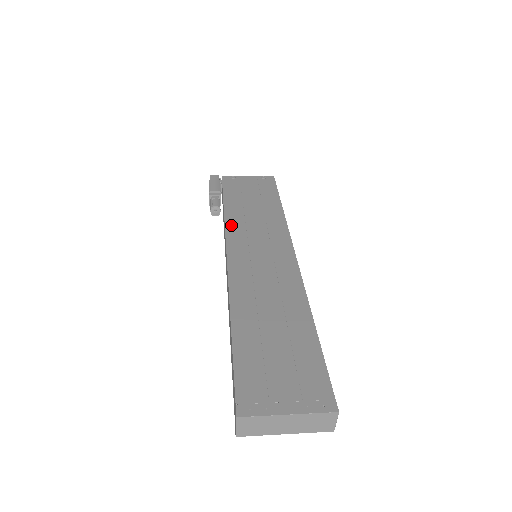
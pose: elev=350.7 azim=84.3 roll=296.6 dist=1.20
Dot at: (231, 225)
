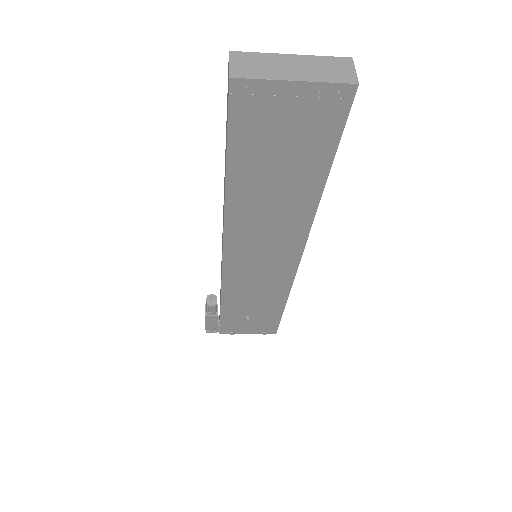
Dot at: occluded
